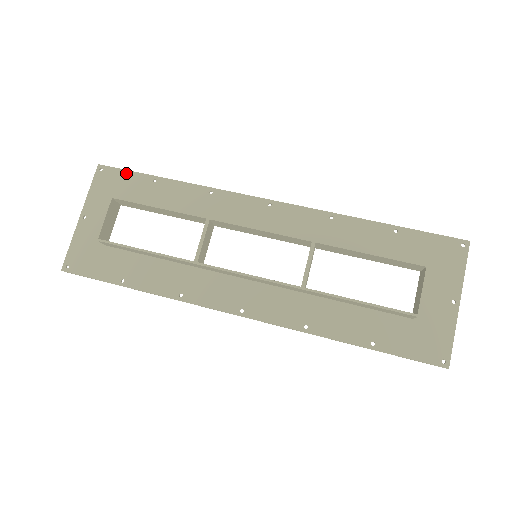
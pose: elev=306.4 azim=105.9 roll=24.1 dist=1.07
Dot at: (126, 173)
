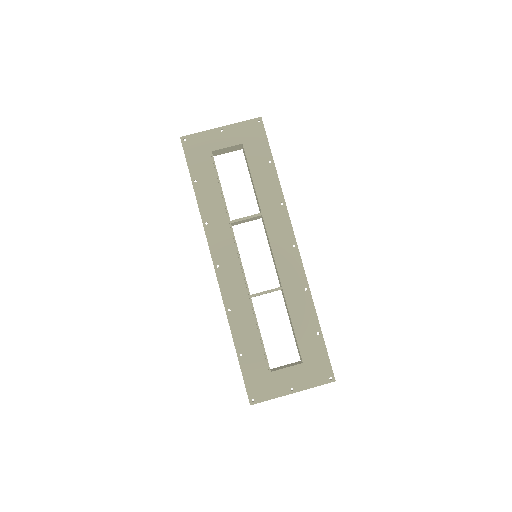
Dot at: (265, 139)
